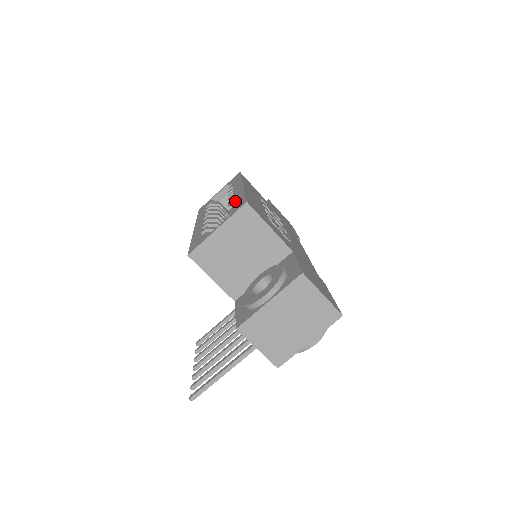
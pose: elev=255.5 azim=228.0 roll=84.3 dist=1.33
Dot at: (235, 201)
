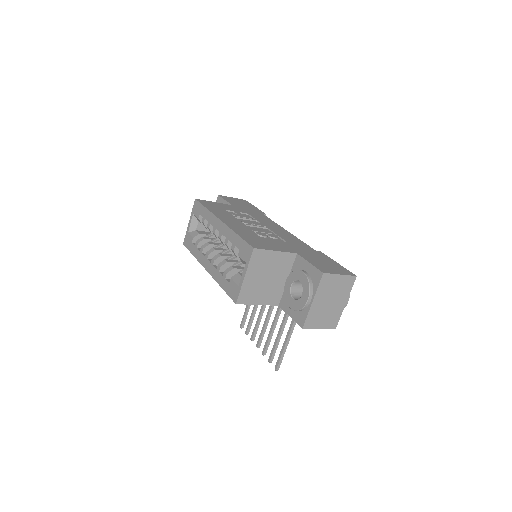
Dot at: (235, 244)
